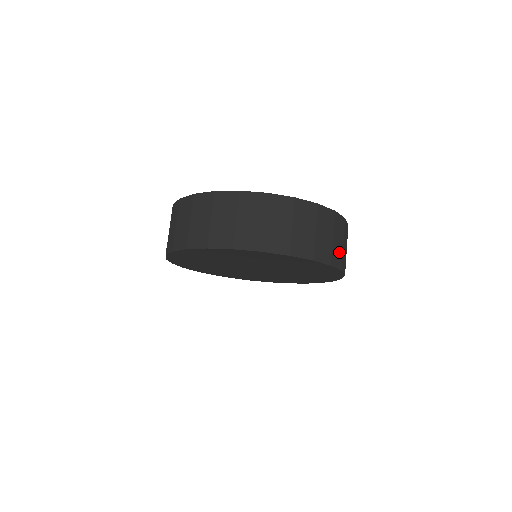
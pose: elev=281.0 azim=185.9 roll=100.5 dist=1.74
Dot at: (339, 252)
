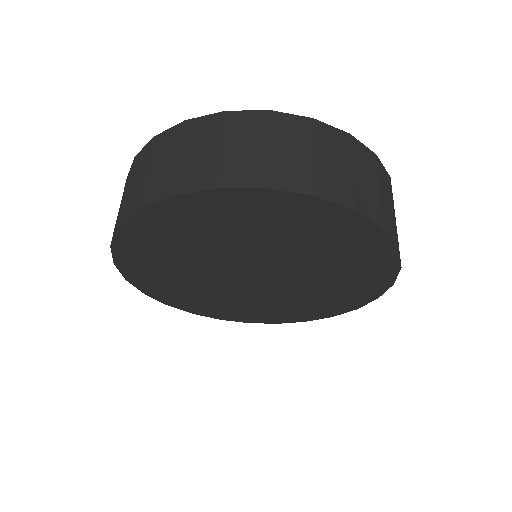
Dot at: occluded
